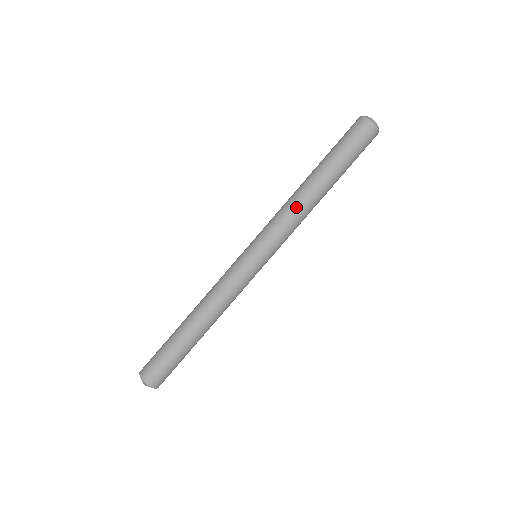
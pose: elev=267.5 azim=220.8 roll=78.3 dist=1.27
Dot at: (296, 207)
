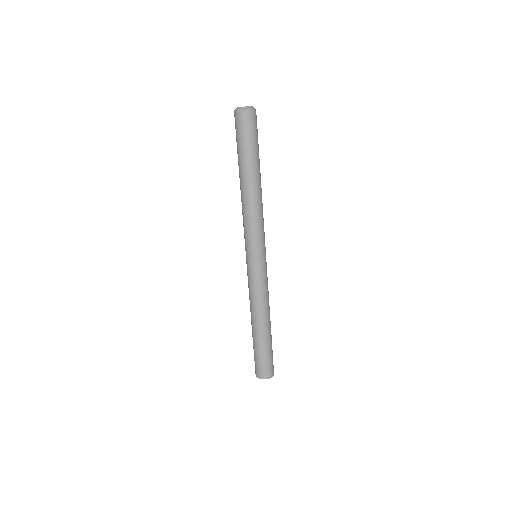
Dot at: (246, 209)
